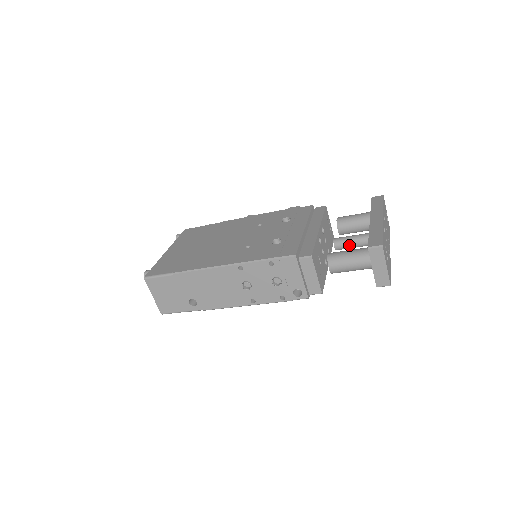
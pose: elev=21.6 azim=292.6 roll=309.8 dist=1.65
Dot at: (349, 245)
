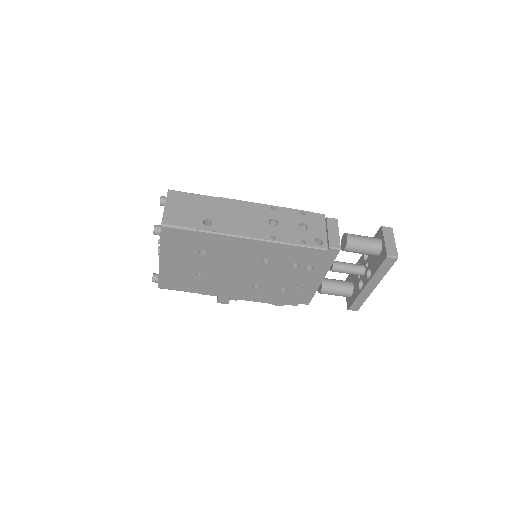
Dot at: (345, 265)
